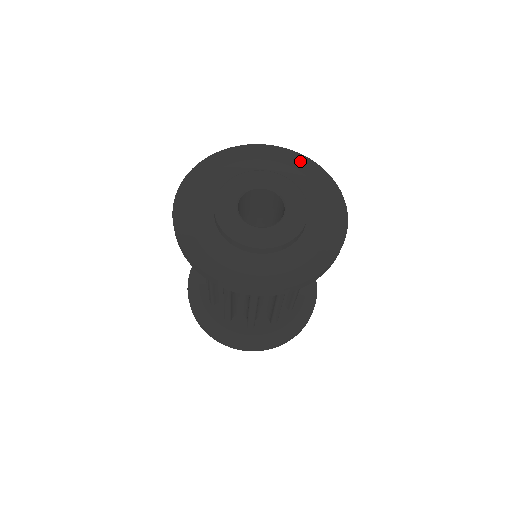
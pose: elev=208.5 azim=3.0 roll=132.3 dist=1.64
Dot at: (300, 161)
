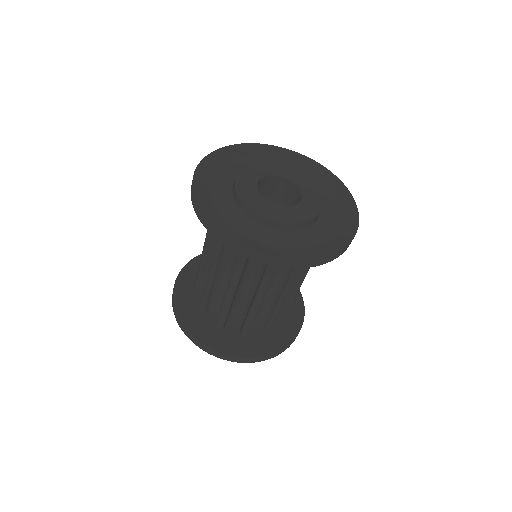
Dot at: (271, 150)
